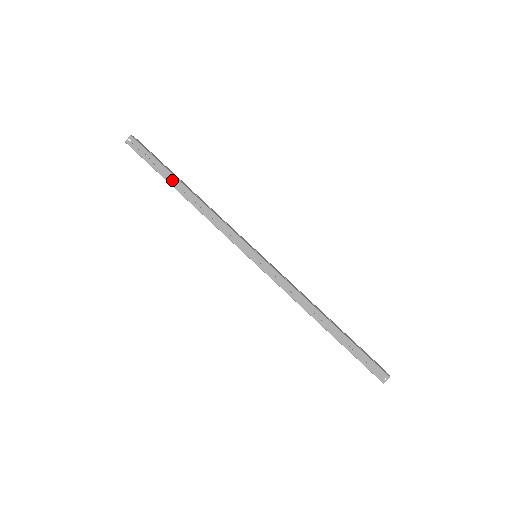
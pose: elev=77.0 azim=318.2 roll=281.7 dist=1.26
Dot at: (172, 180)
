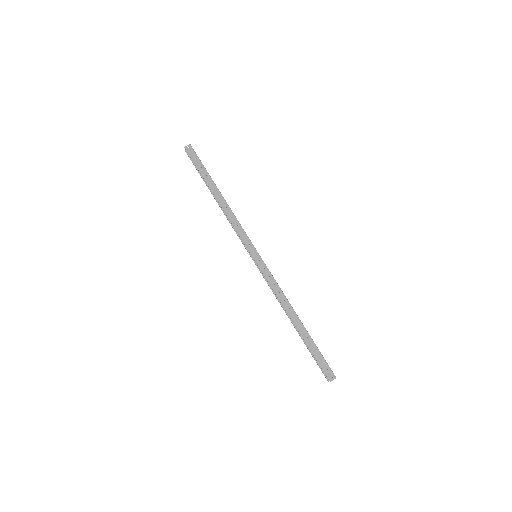
Dot at: occluded
